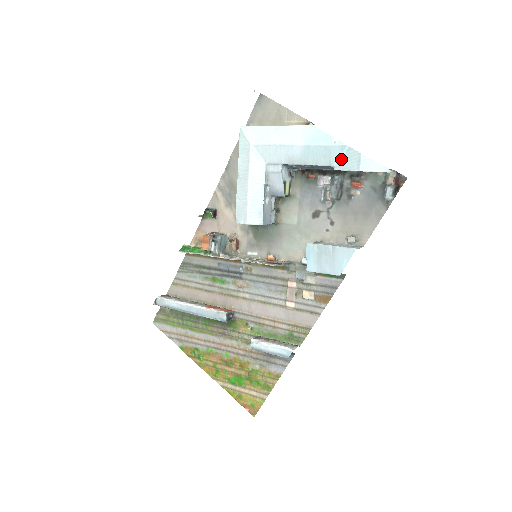
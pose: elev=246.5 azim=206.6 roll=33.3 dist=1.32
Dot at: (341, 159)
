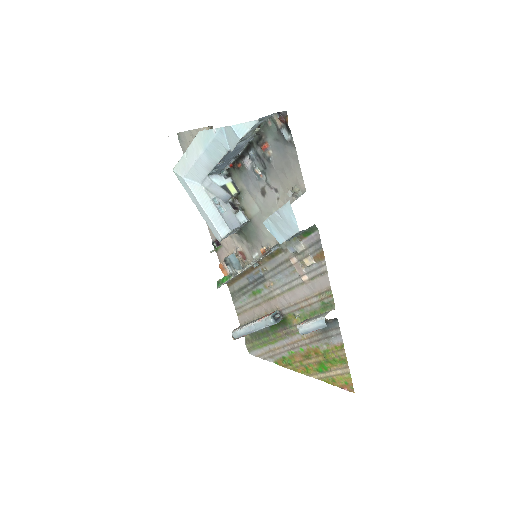
Dot at: (228, 140)
